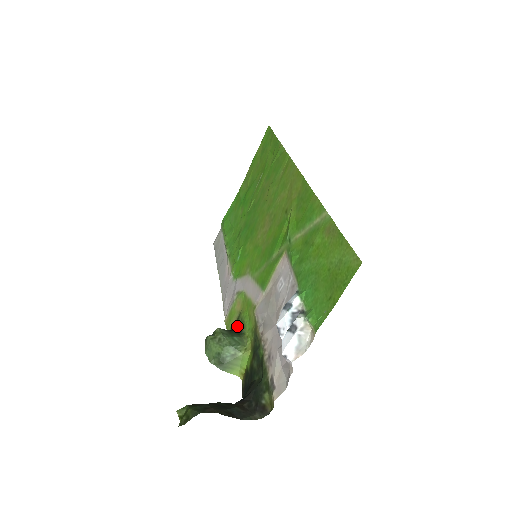
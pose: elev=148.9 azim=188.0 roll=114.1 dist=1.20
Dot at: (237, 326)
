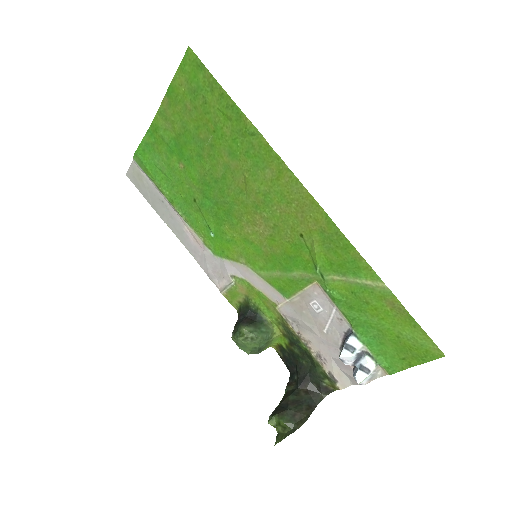
Dot at: (252, 311)
